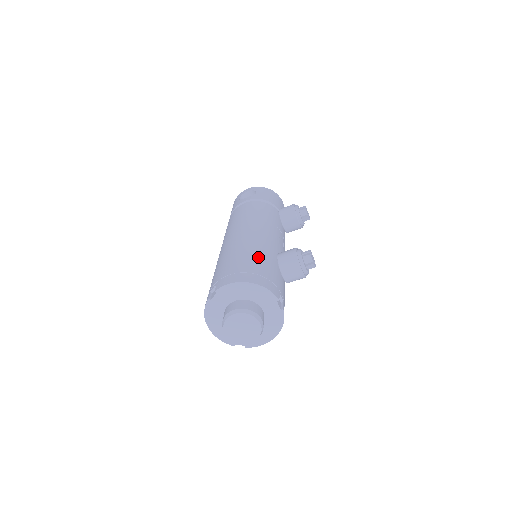
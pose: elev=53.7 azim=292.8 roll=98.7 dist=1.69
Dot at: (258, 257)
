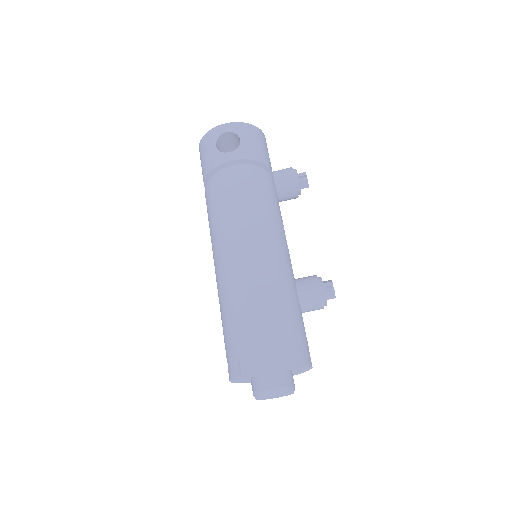
Dot at: (283, 308)
